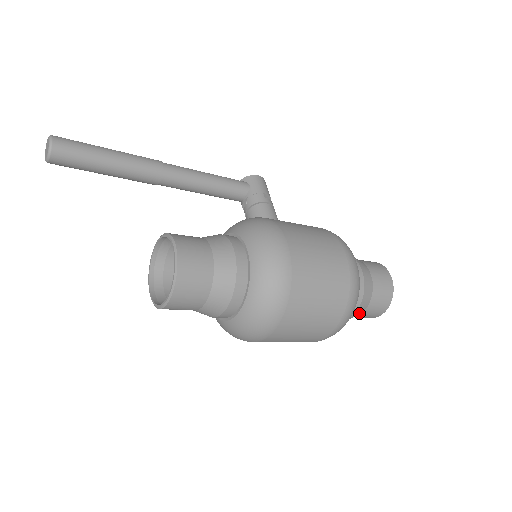
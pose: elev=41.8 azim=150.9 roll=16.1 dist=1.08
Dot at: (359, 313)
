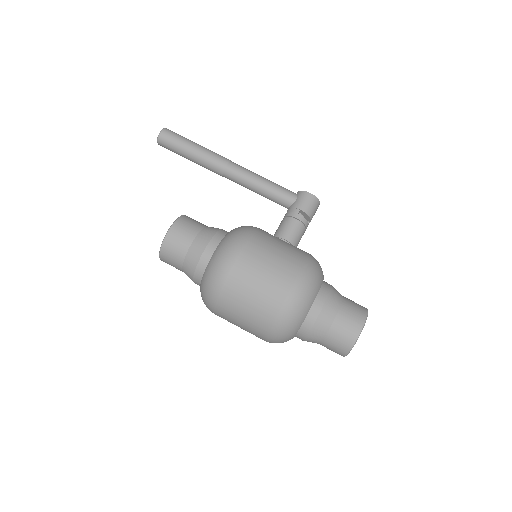
Dot at: (315, 342)
